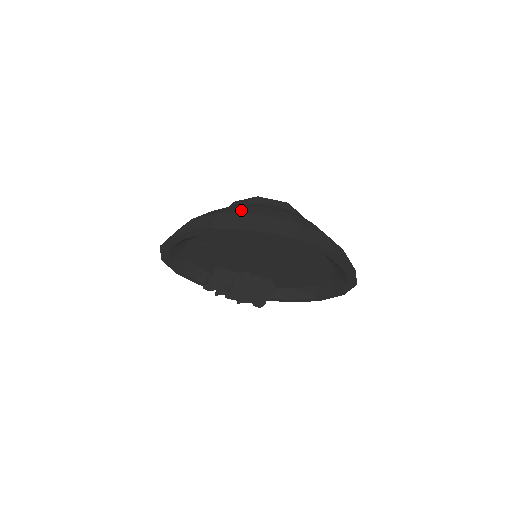
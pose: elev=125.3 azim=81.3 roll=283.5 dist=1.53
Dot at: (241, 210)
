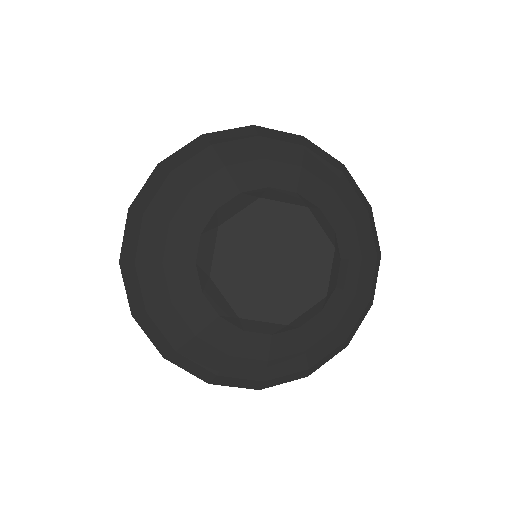
Dot at: (201, 356)
